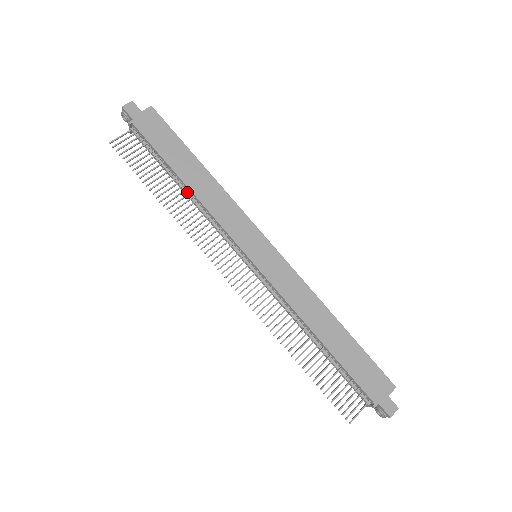
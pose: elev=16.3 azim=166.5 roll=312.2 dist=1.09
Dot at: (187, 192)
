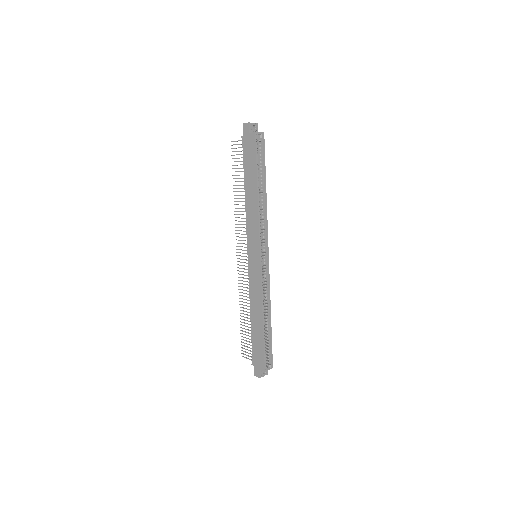
Dot at: occluded
